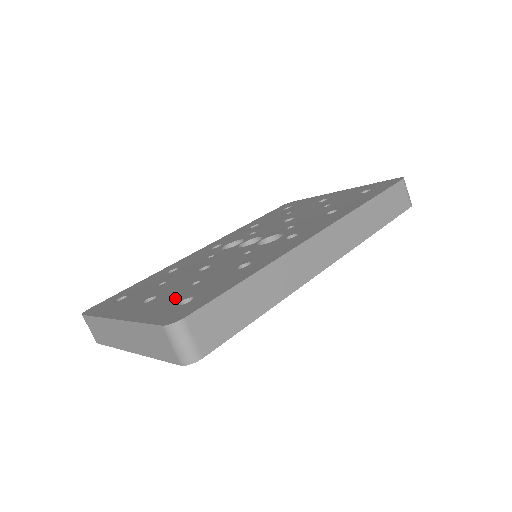
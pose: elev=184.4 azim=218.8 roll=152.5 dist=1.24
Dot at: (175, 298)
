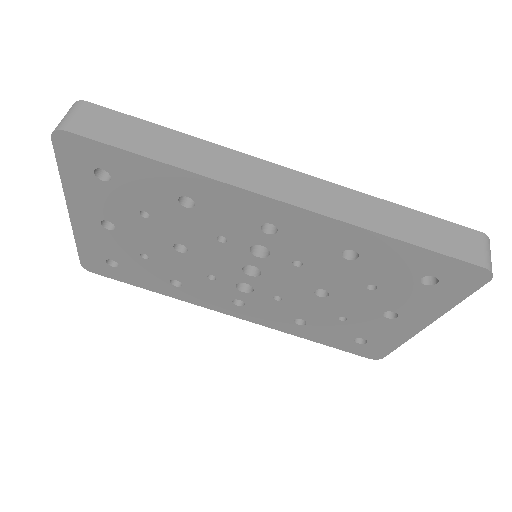
Dot at: occluded
